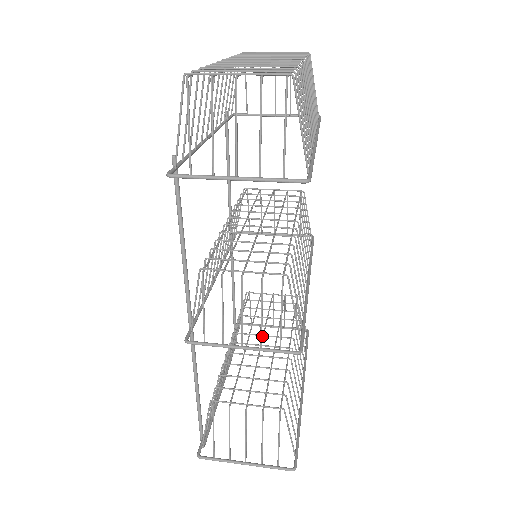
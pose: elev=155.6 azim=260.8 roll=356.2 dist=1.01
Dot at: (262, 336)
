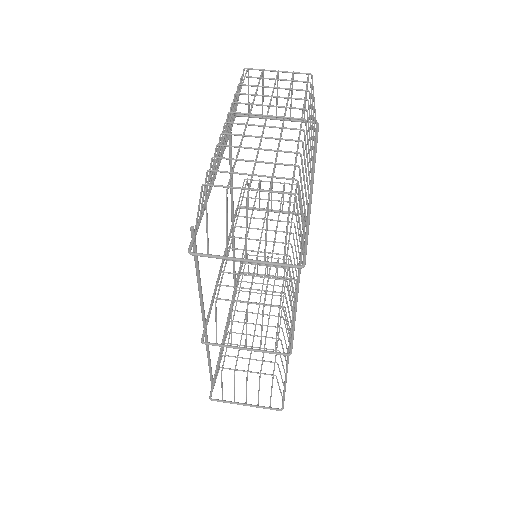
Dot at: occluded
